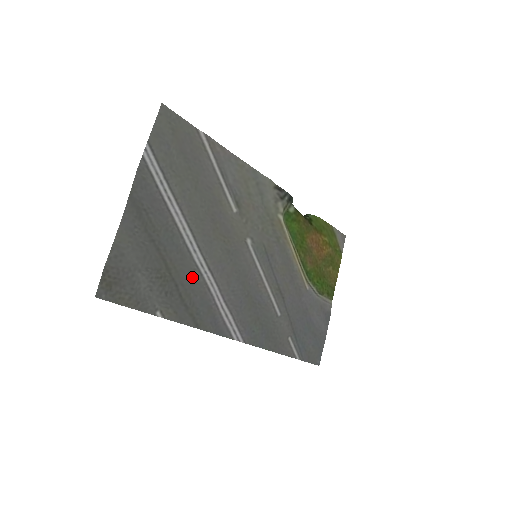
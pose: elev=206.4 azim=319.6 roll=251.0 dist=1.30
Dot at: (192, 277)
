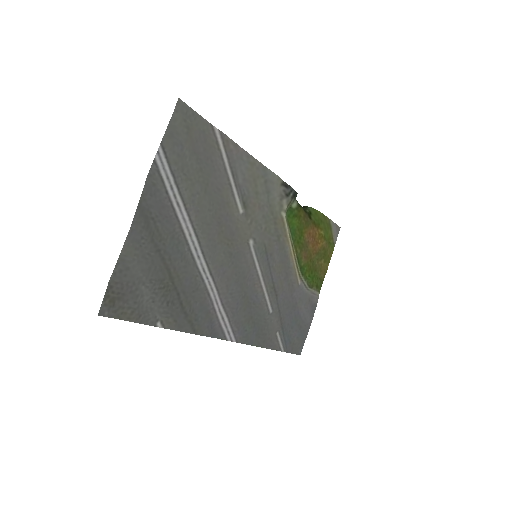
Dot at: (194, 284)
